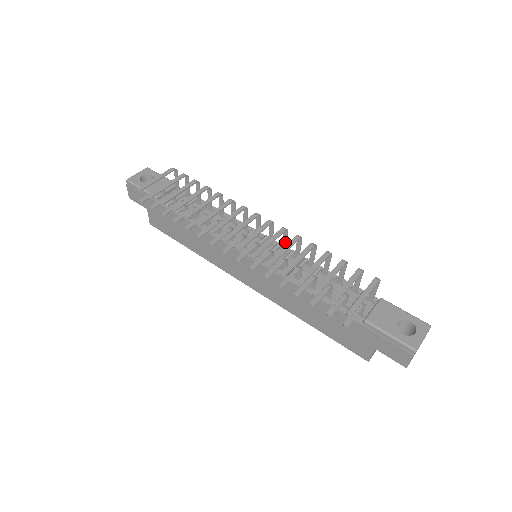
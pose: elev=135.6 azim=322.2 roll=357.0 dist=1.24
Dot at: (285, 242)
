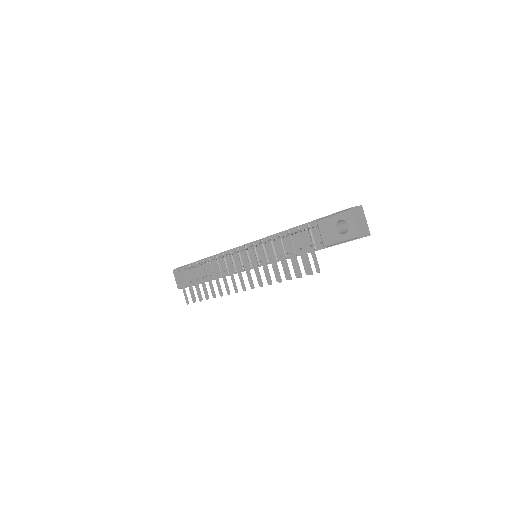
Dot at: occluded
